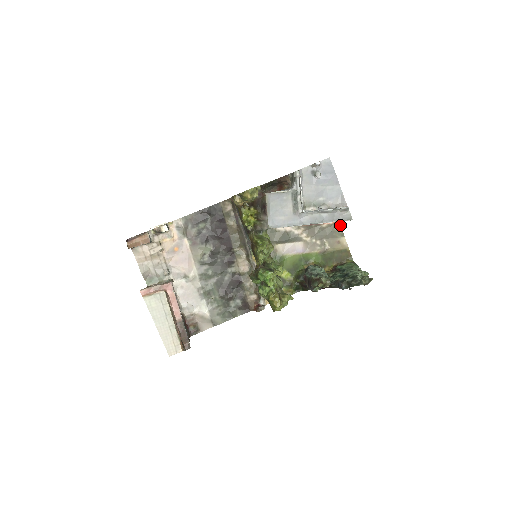
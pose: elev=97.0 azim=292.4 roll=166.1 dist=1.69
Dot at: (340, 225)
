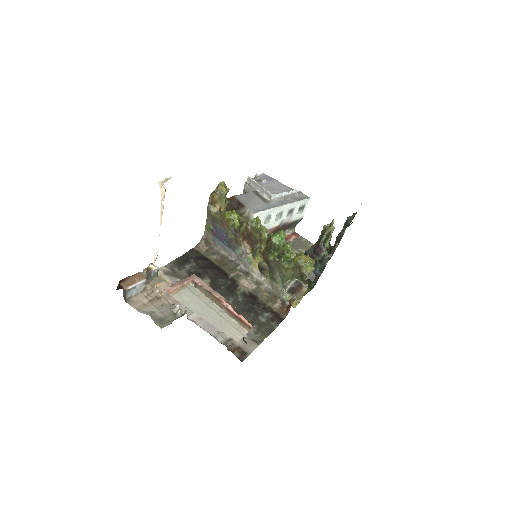
Dot at: (302, 237)
